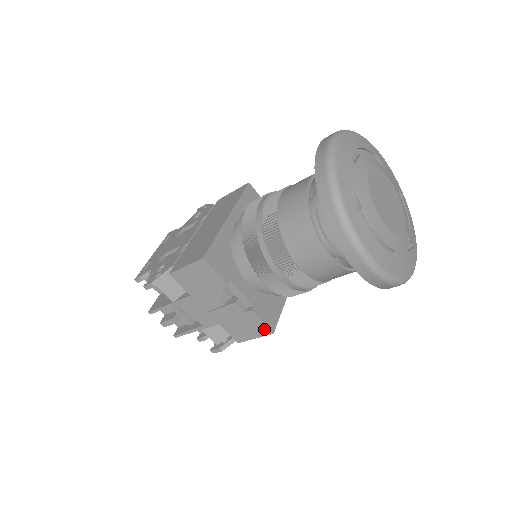
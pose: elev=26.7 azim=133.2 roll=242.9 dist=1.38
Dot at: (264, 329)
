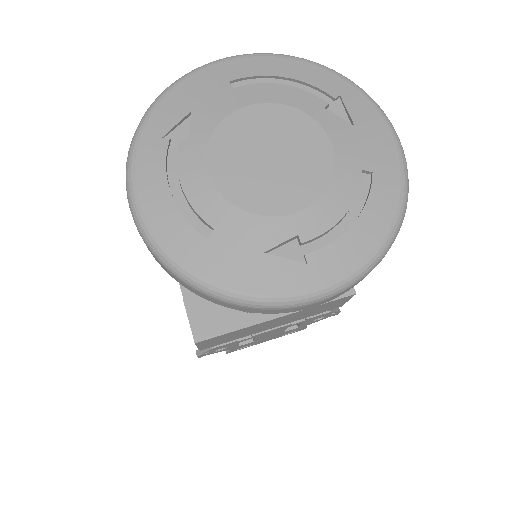
Dot at: (192, 333)
